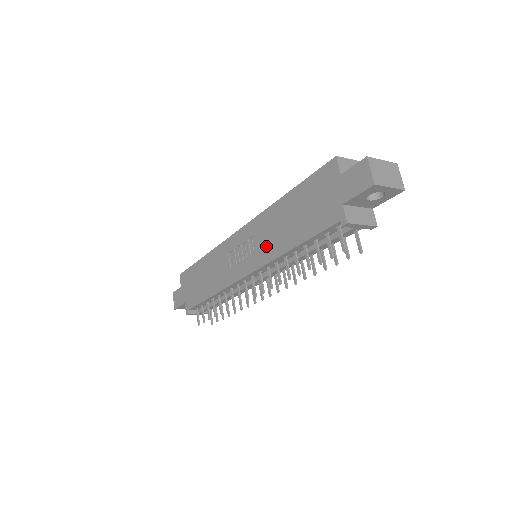
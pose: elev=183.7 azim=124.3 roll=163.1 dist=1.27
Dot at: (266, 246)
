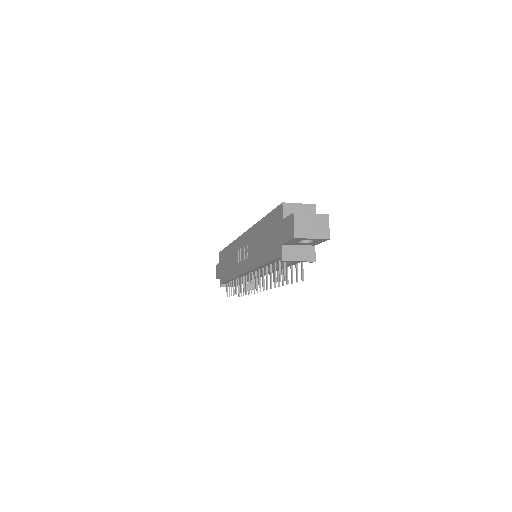
Dot at: (252, 255)
